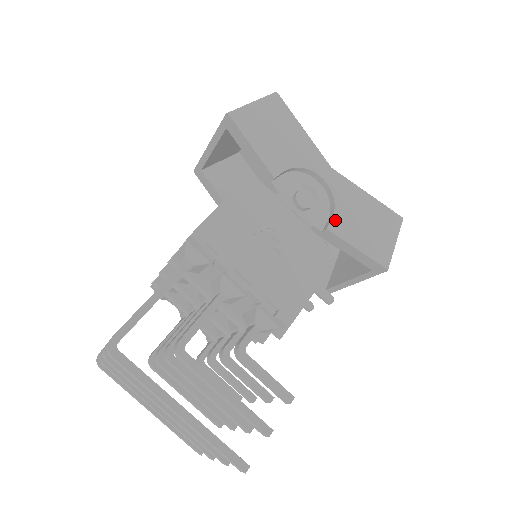
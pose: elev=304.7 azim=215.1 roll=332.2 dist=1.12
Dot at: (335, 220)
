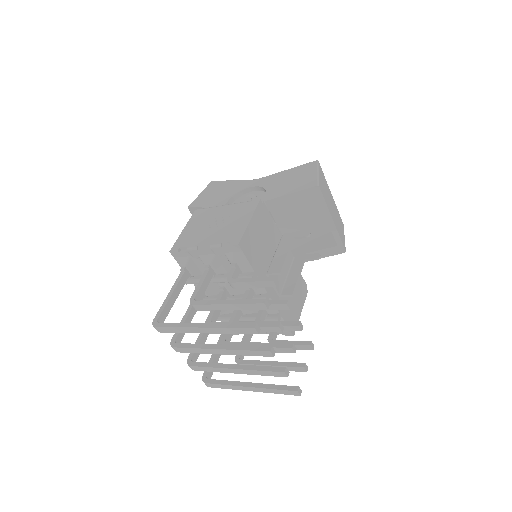
Dot at: (269, 194)
